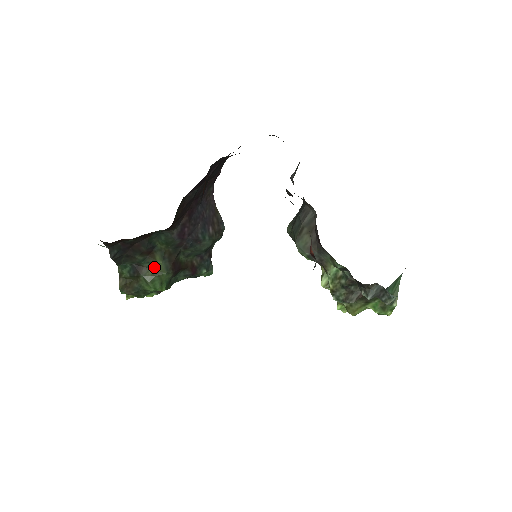
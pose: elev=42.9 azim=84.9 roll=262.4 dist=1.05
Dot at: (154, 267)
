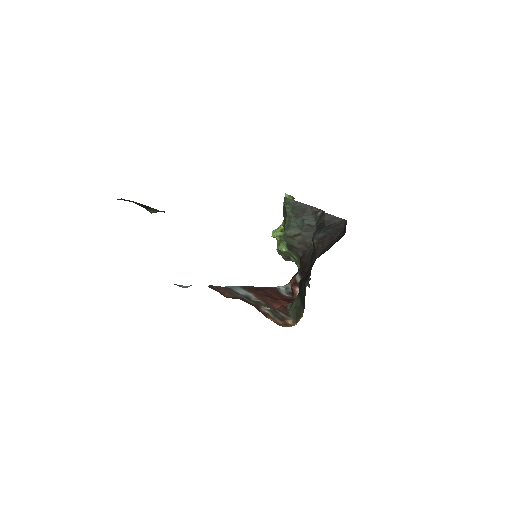
Dot at: occluded
